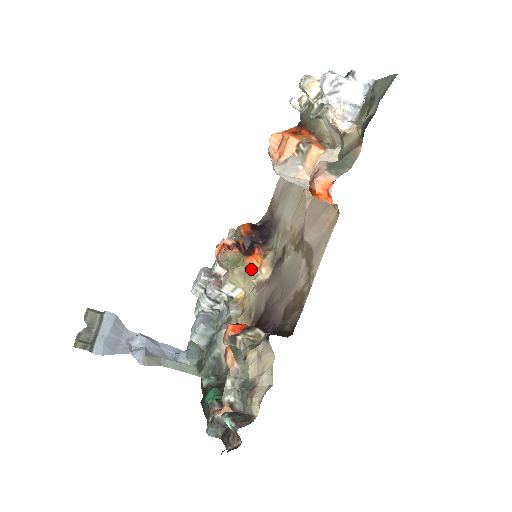
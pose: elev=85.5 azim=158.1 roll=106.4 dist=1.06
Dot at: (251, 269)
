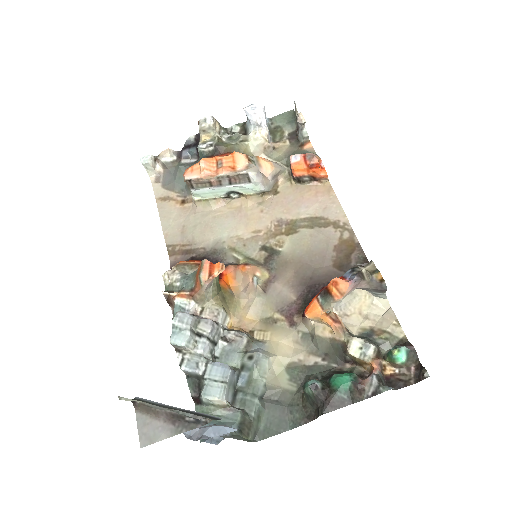
Dot at: (228, 291)
